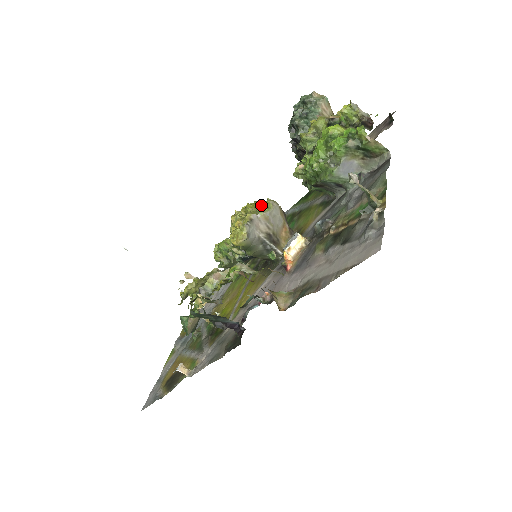
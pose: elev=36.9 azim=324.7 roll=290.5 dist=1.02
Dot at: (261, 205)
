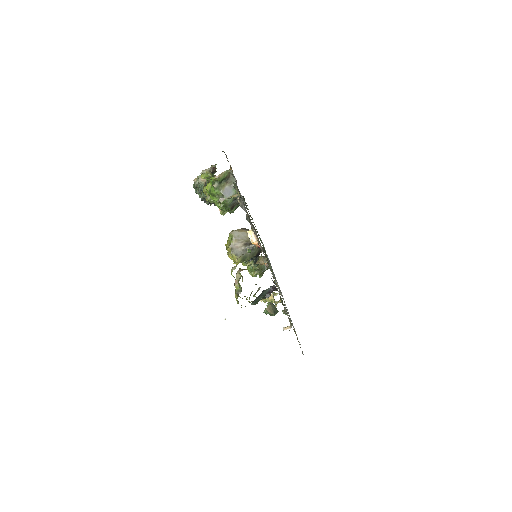
Dot at: (229, 239)
